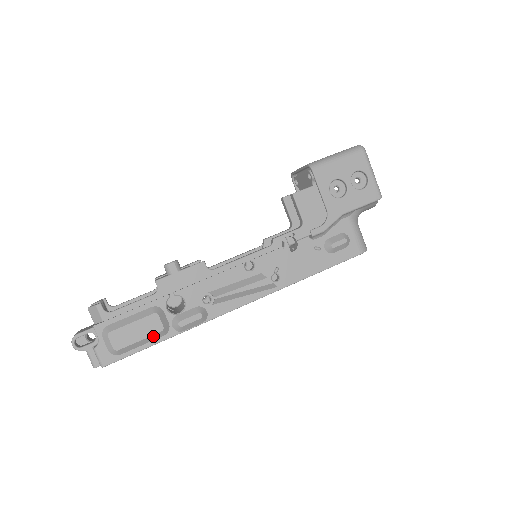
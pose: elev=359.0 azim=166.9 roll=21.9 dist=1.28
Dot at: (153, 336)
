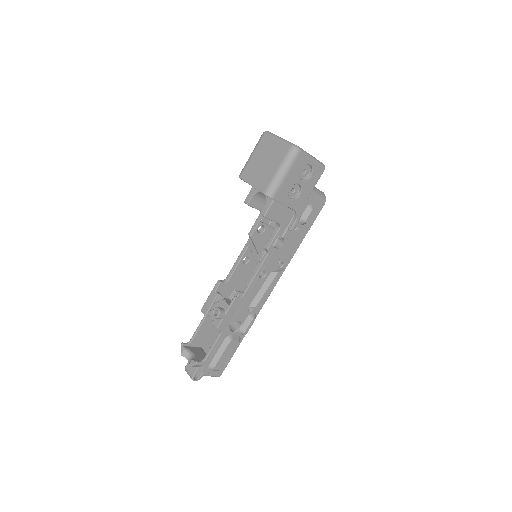
Dot at: occluded
